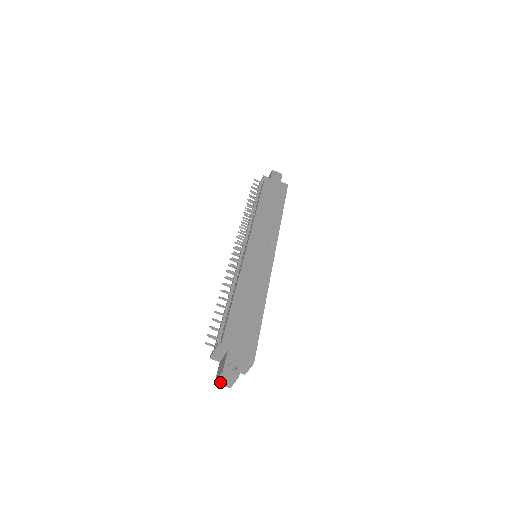
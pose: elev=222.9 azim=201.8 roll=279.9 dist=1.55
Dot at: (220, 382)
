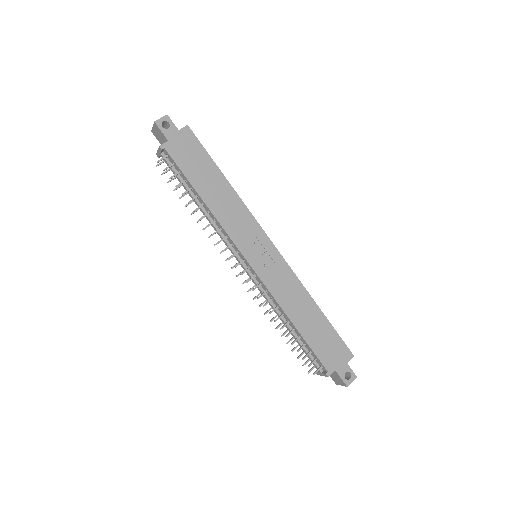
Dot at: occluded
